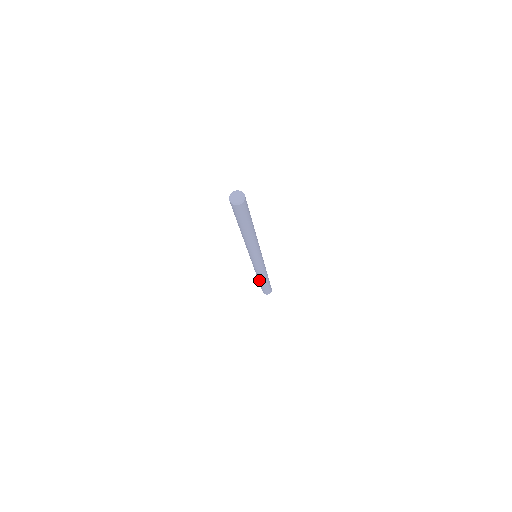
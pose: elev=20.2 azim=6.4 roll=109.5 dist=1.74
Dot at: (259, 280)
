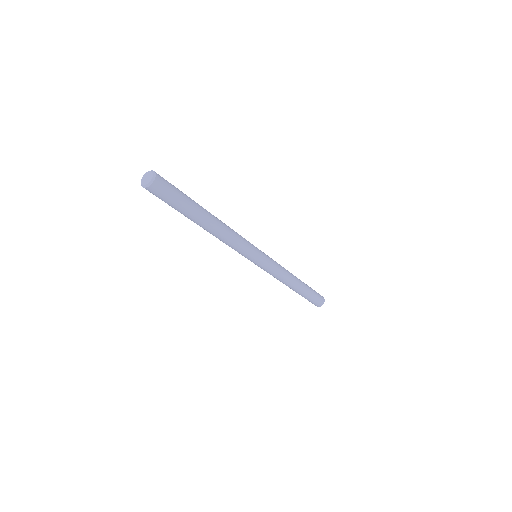
Dot at: (294, 289)
